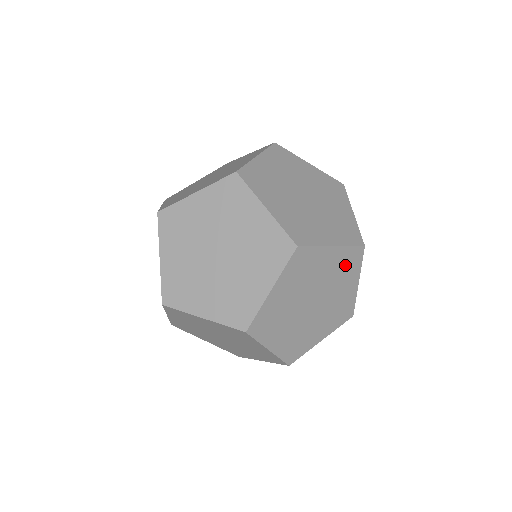
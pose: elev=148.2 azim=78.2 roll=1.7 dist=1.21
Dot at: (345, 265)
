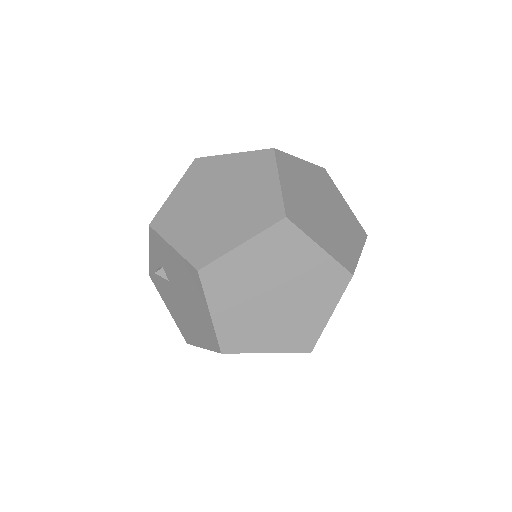
Dot at: occluded
